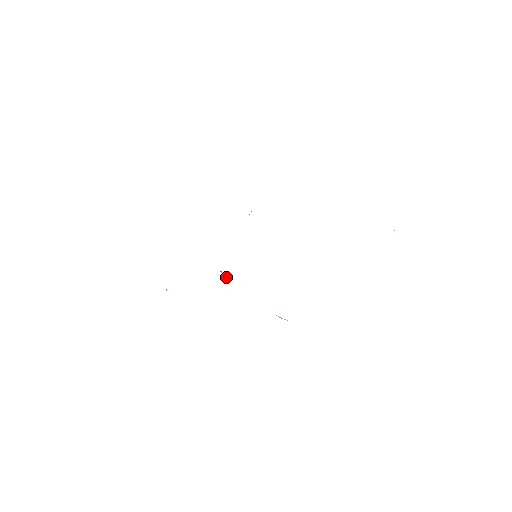
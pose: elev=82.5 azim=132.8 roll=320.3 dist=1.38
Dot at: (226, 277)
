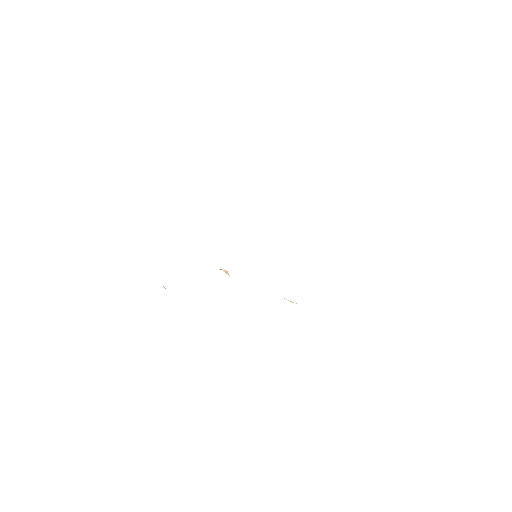
Dot at: (229, 275)
